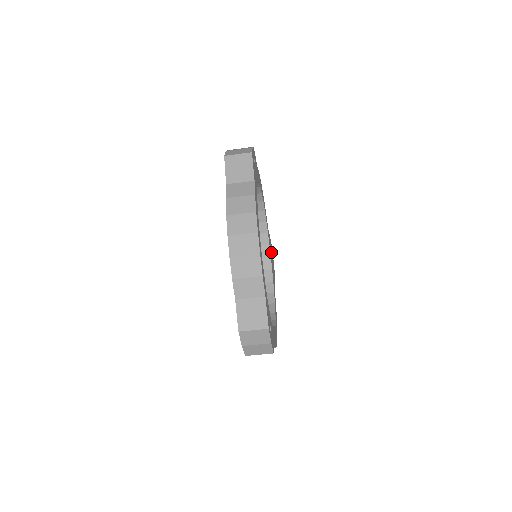
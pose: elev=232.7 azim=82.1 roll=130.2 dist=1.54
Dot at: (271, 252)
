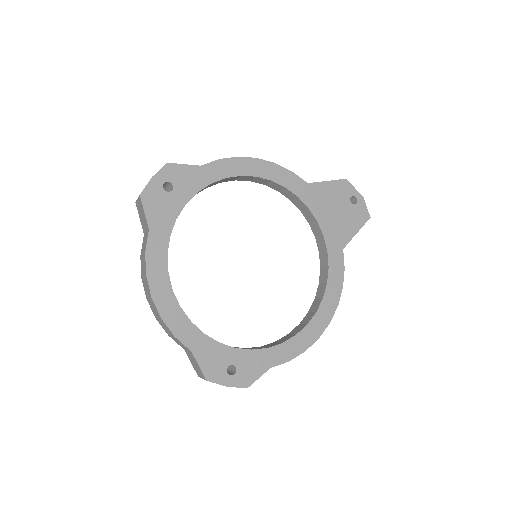
Dot at: (334, 202)
